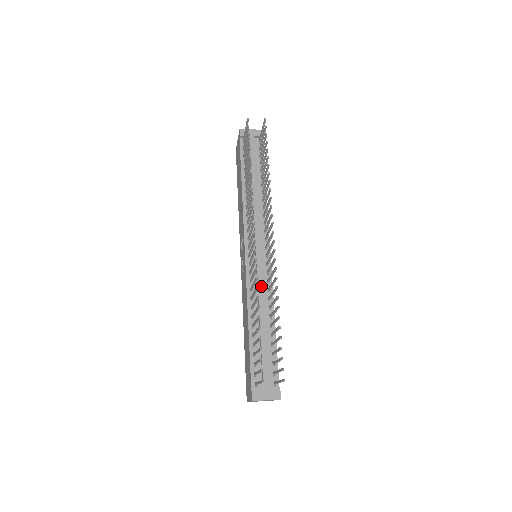
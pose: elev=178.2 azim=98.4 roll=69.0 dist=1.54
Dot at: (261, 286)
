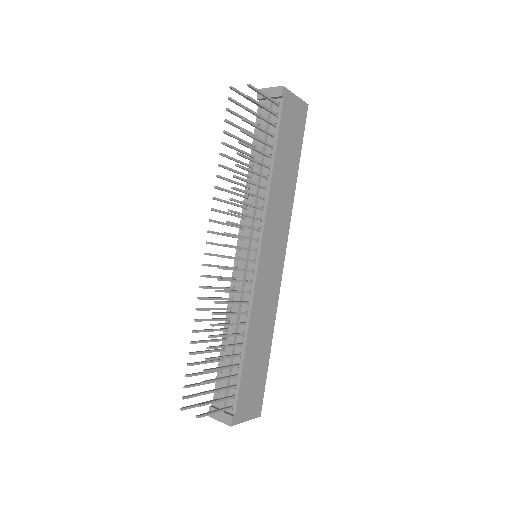
Dot at: (239, 297)
